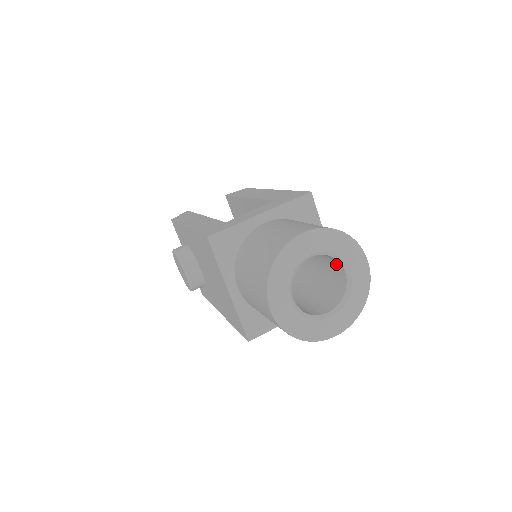
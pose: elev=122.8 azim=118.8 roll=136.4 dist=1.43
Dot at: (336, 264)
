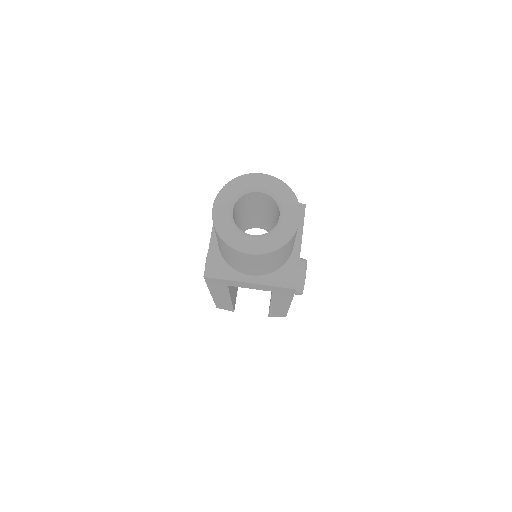
Dot at: occluded
